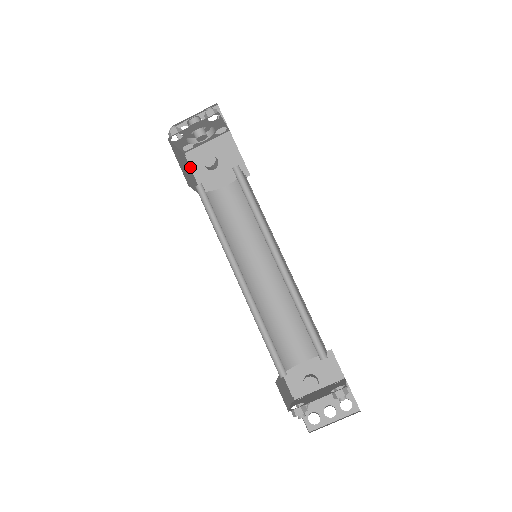
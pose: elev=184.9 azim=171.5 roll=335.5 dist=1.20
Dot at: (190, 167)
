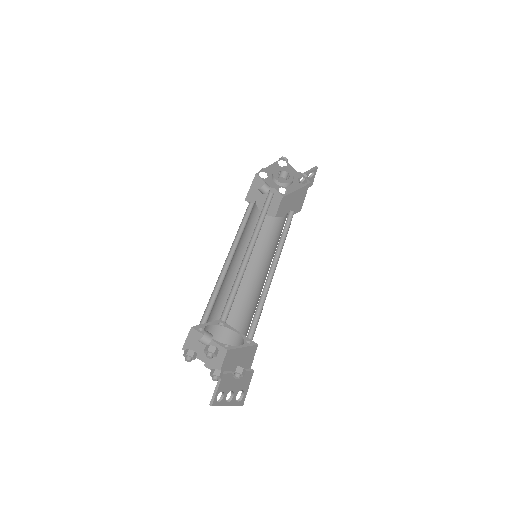
Dot at: (280, 204)
